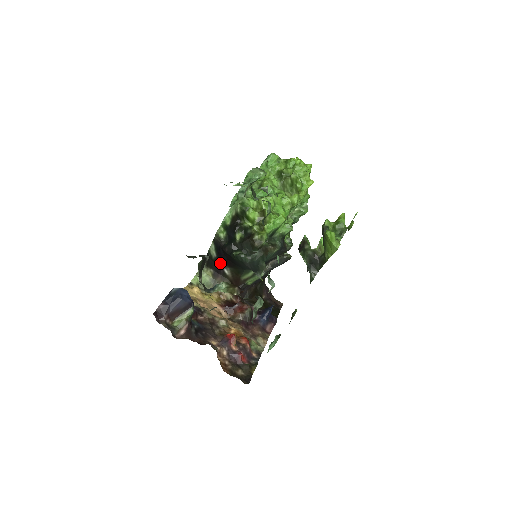
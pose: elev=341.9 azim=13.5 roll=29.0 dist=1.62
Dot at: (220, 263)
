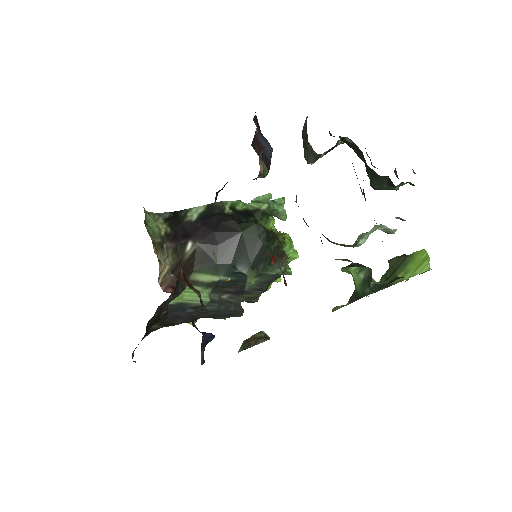
Dot at: (191, 231)
